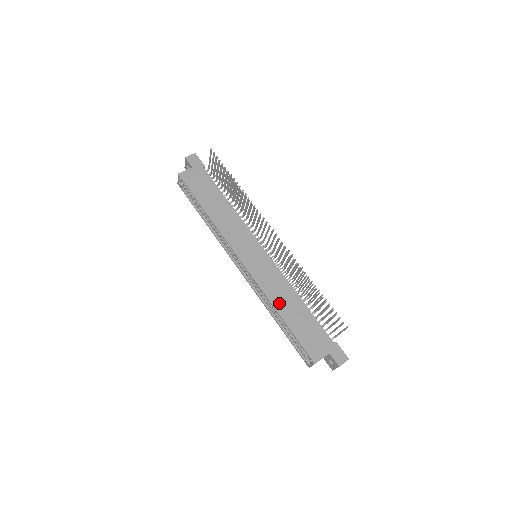
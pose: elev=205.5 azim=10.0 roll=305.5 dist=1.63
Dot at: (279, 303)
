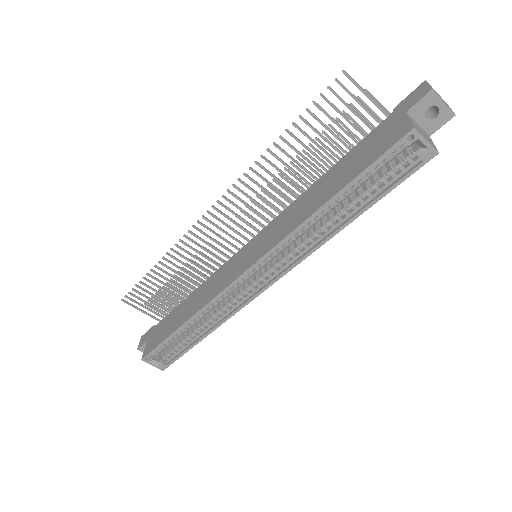
Dot at: (311, 208)
